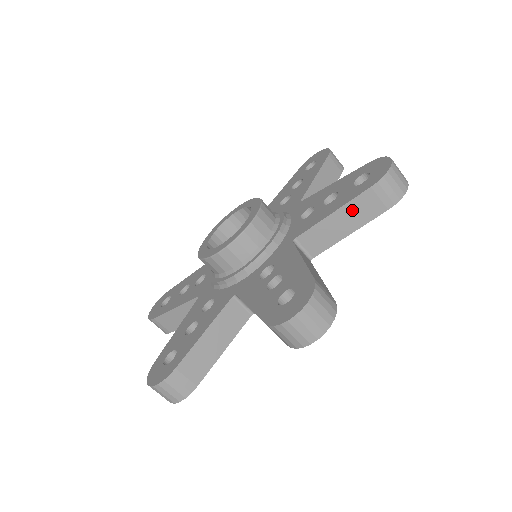
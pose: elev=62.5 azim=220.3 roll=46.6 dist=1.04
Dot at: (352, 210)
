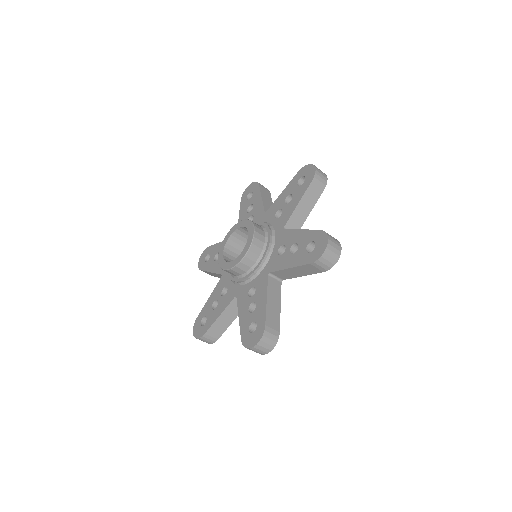
Dot at: (307, 197)
